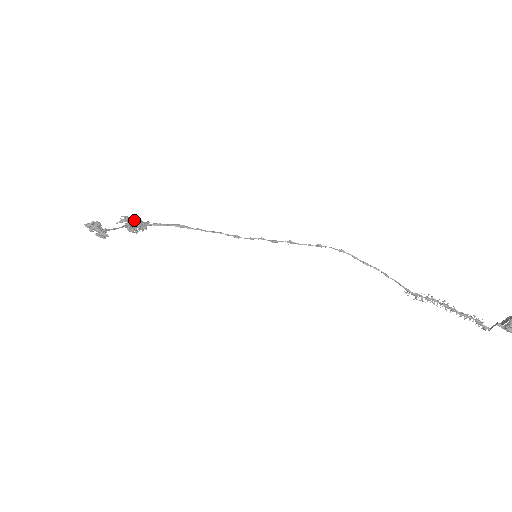
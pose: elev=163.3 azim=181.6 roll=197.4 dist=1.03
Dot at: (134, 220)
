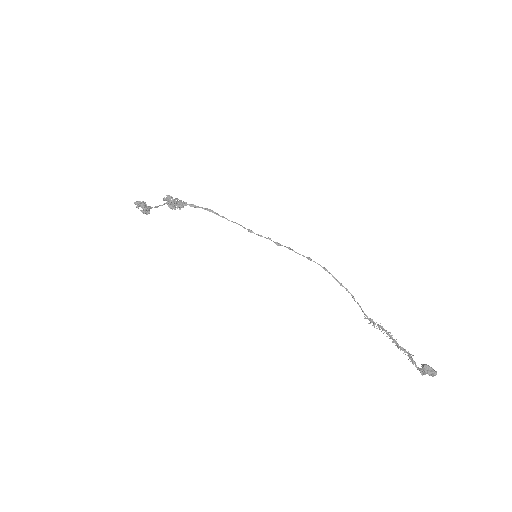
Dot at: (175, 199)
